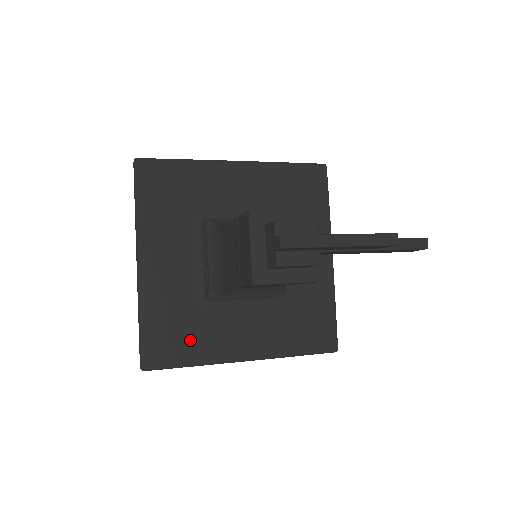
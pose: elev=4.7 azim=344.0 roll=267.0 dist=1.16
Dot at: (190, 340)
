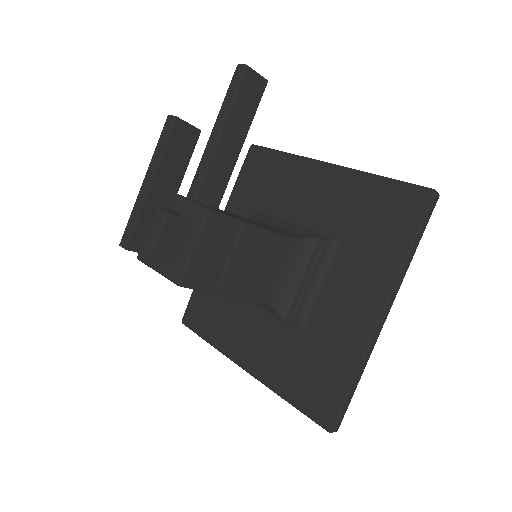
Dot at: (328, 364)
